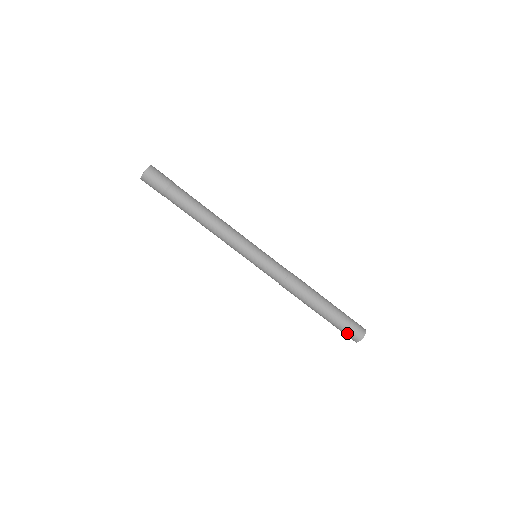
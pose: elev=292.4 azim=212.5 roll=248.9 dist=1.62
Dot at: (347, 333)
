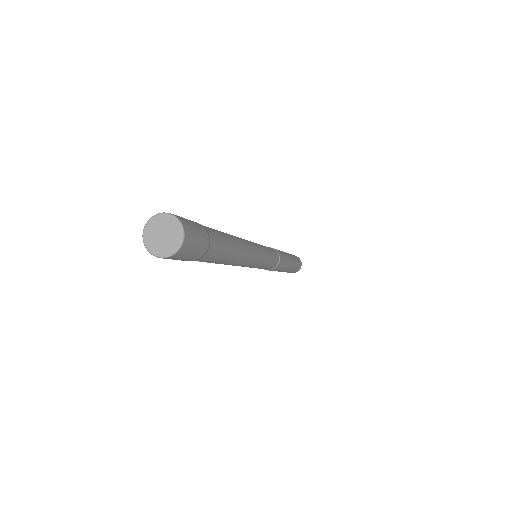
Dot at: occluded
